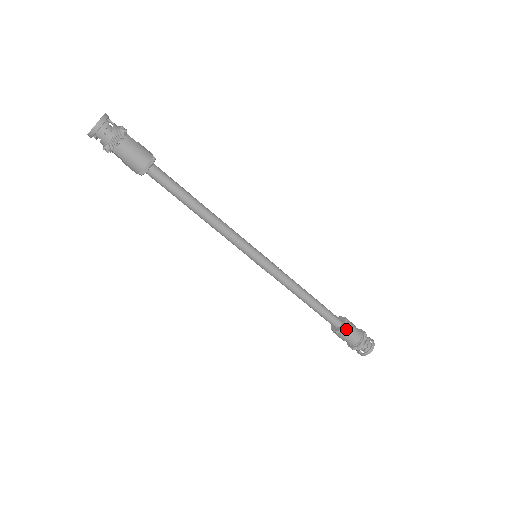
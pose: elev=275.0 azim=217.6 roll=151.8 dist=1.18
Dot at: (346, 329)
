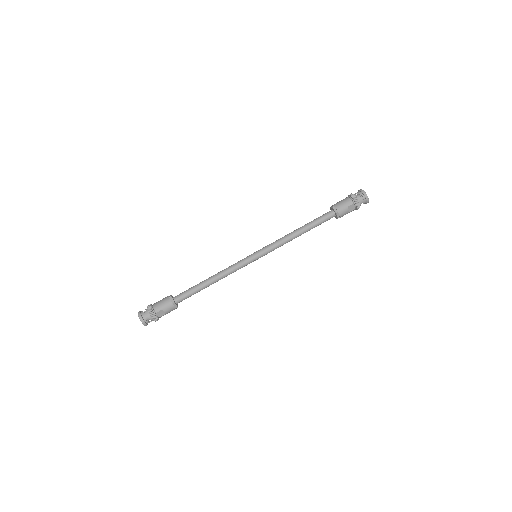
Dot at: (335, 206)
